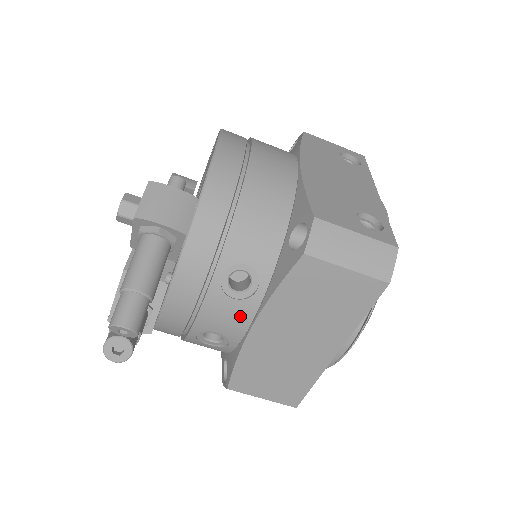
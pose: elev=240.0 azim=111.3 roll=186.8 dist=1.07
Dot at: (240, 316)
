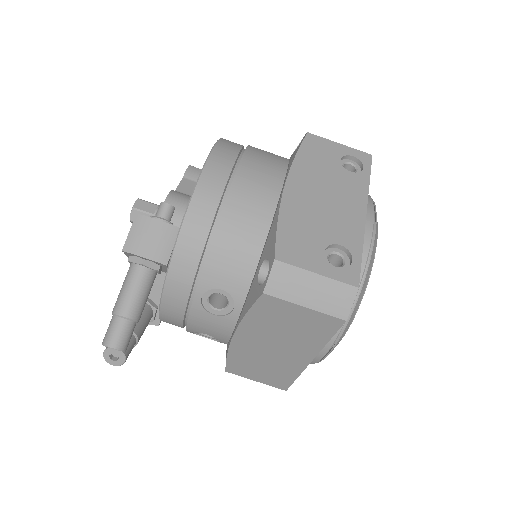
Dot at: (222, 327)
